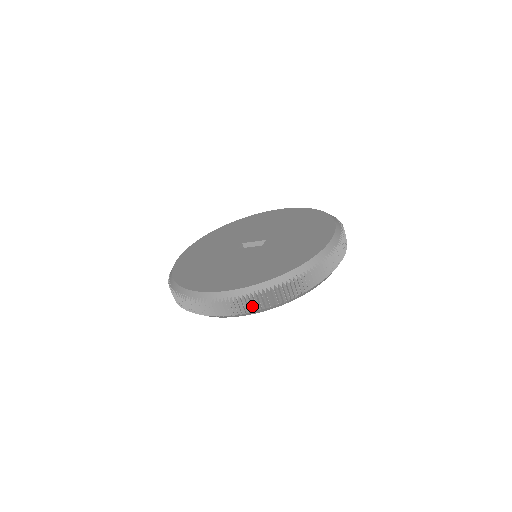
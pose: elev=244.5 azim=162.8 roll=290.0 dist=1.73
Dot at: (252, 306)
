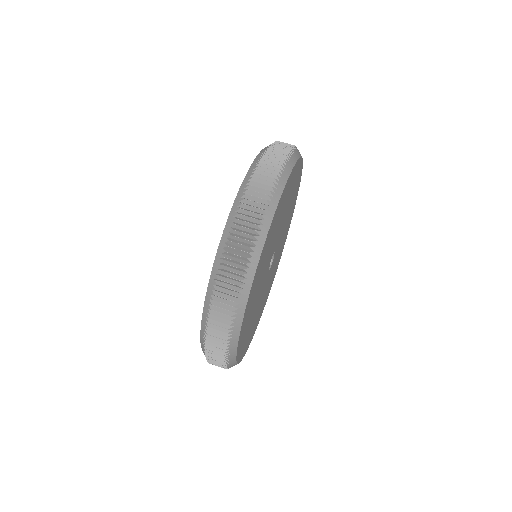
Dot at: (220, 331)
